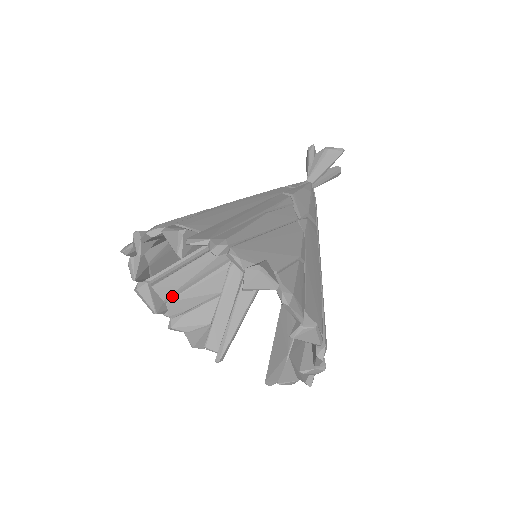
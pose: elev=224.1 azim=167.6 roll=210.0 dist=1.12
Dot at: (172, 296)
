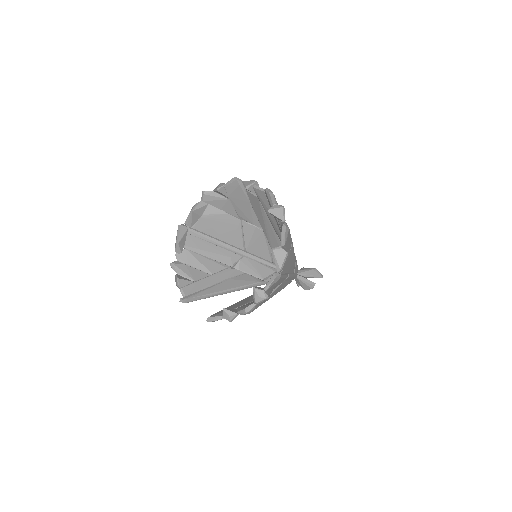
Dot at: (190, 249)
